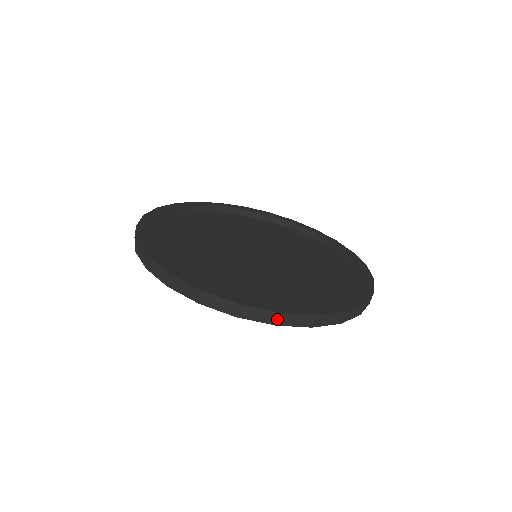
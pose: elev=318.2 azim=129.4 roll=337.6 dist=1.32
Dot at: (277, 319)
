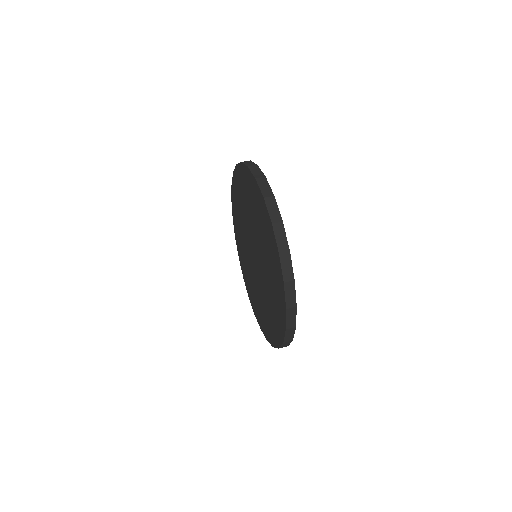
Dot at: (252, 166)
